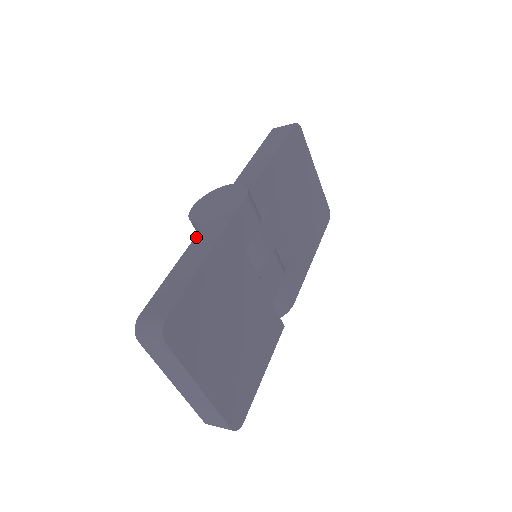
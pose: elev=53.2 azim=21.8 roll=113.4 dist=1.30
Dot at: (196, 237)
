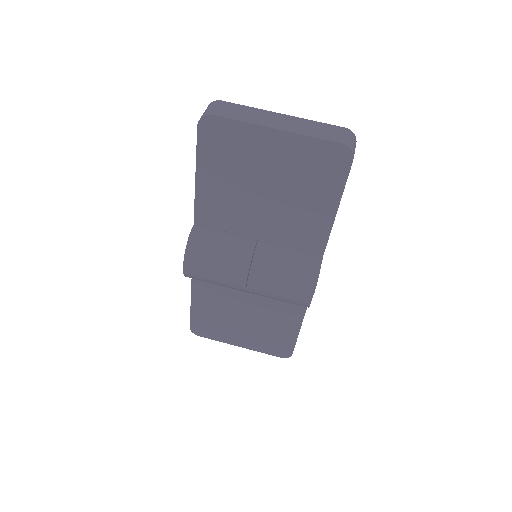
Dot at: (194, 208)
